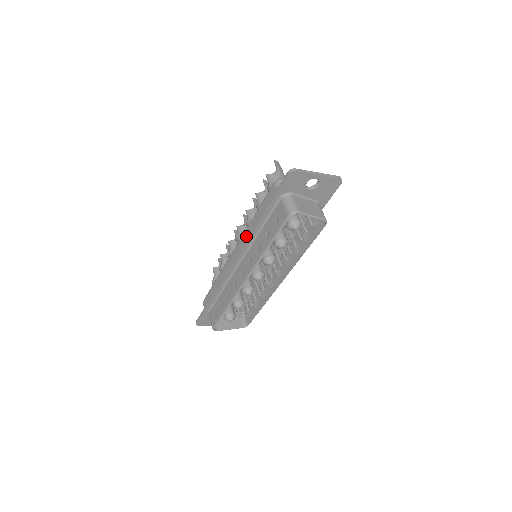
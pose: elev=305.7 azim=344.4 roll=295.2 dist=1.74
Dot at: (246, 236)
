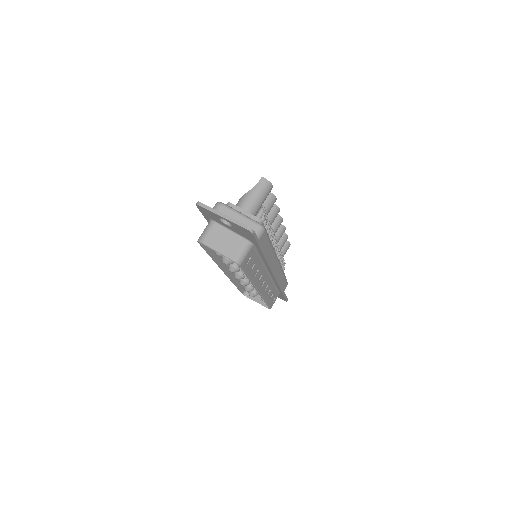
Dot at: occluded
